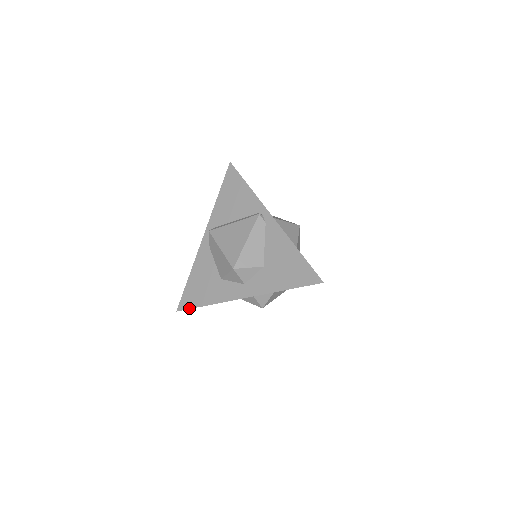
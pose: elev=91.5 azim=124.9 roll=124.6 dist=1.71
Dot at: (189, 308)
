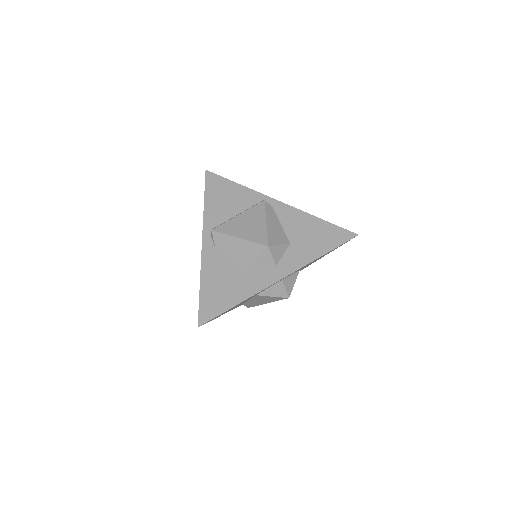
Dot at: (215, 316)
